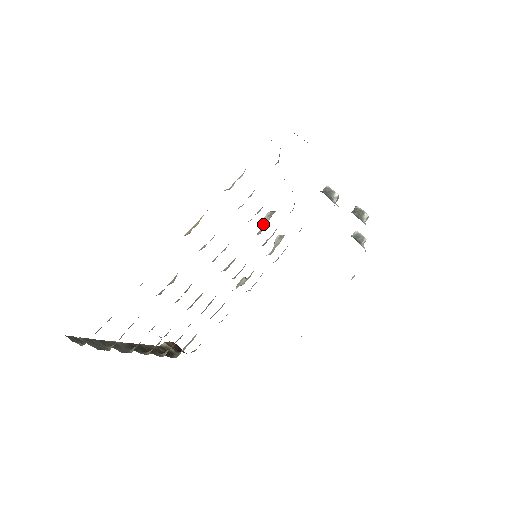
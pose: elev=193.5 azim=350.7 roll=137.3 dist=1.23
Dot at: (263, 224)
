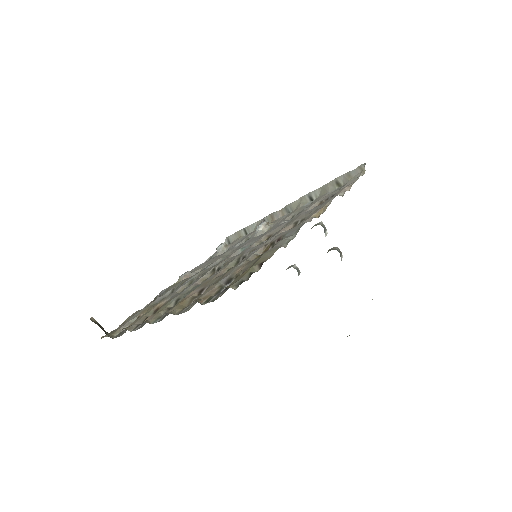
Dot at: (258, 230)
